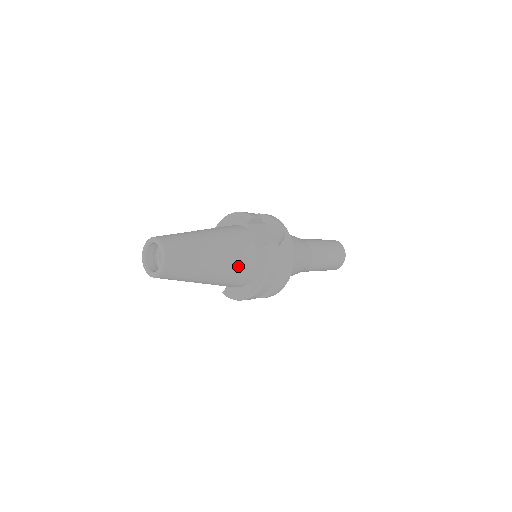
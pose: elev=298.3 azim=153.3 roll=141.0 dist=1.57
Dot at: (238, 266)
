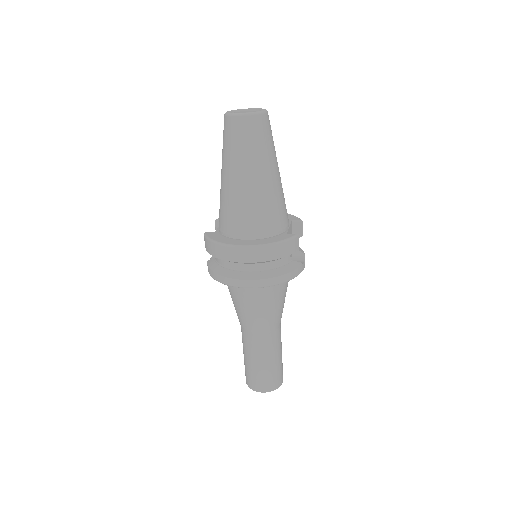
Dot at: (265, 211)
